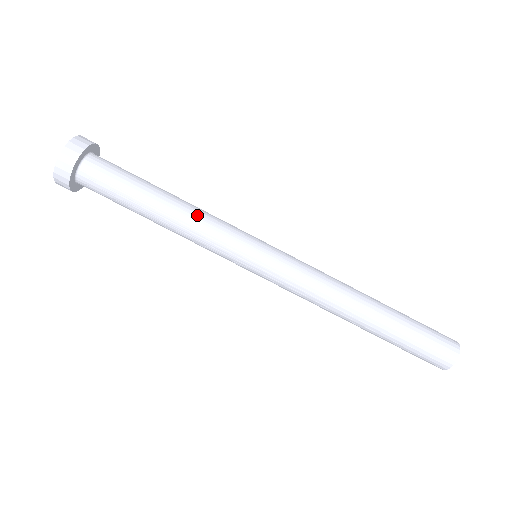
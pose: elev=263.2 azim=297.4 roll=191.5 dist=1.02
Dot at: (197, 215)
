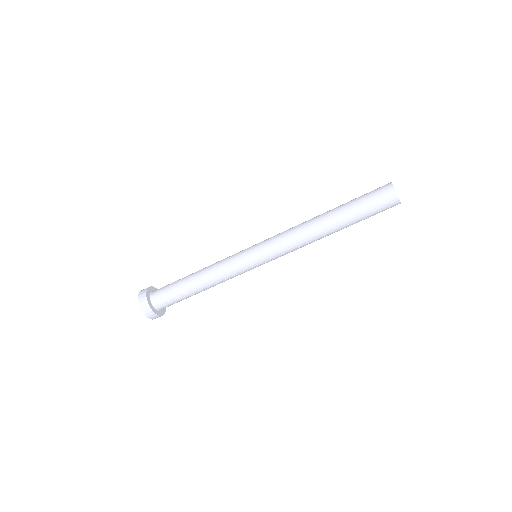
Dot at: (212, 270)
